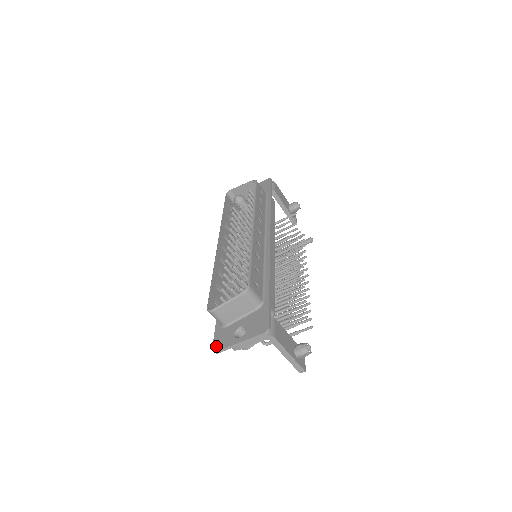
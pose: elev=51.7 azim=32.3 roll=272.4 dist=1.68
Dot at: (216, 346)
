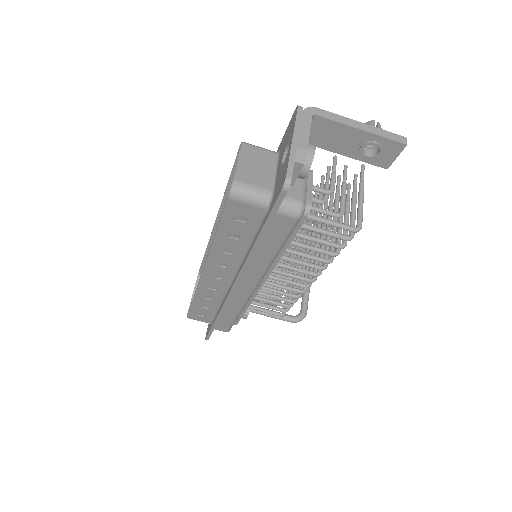
Dot at: (281, 184)
